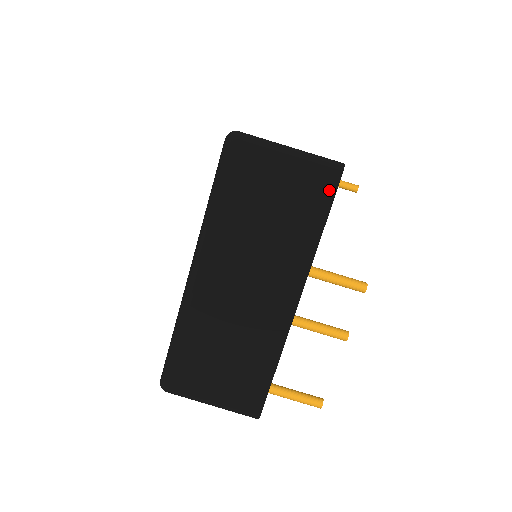
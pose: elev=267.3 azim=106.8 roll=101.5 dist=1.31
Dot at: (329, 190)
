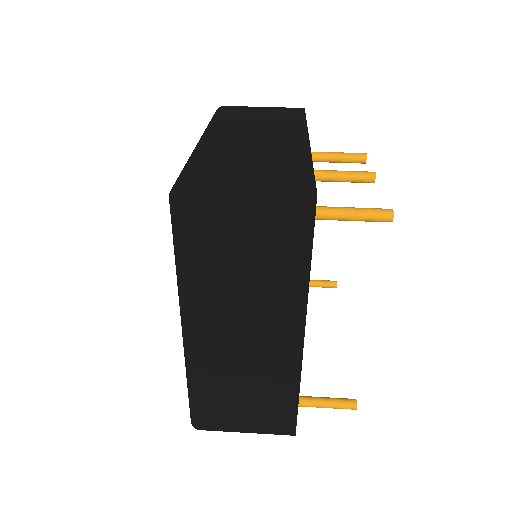
Dot at: (299, 111)
